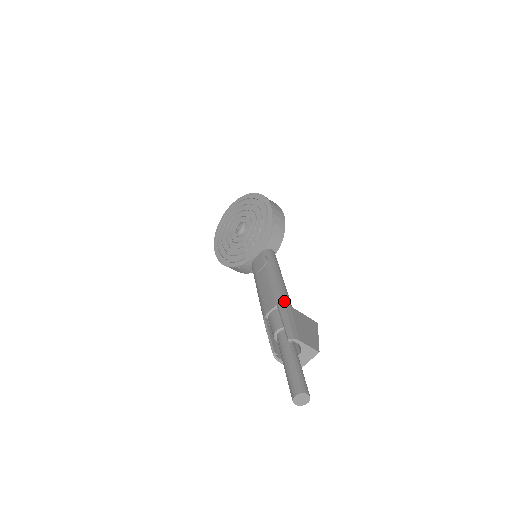
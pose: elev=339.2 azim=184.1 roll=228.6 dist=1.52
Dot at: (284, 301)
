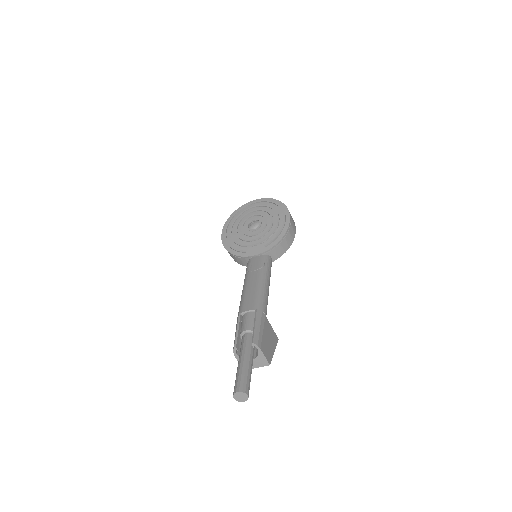
Dot at: (263, 309)
